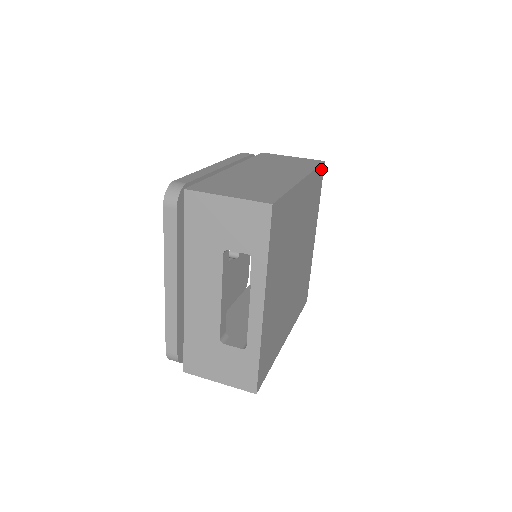
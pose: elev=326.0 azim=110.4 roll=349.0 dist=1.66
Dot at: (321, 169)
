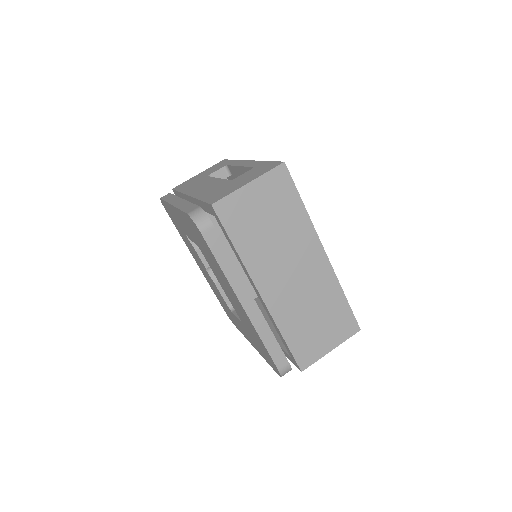
Dot at: occluded
